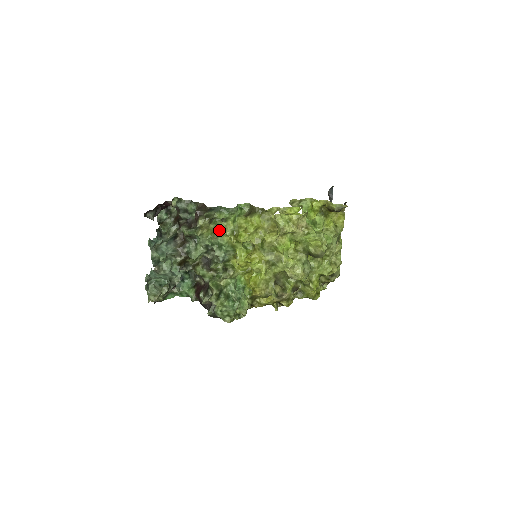
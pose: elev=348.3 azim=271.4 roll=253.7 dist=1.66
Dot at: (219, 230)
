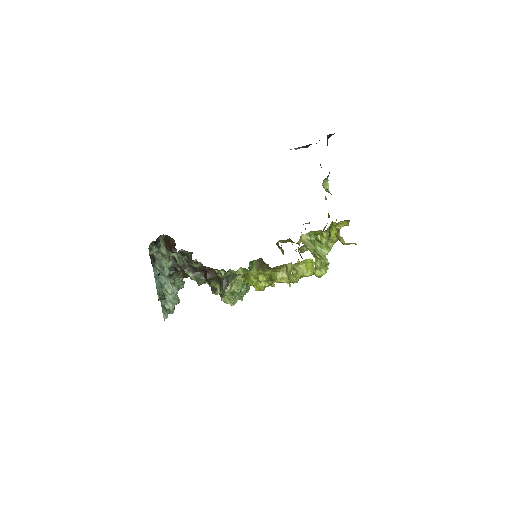
Dot at: occluded
